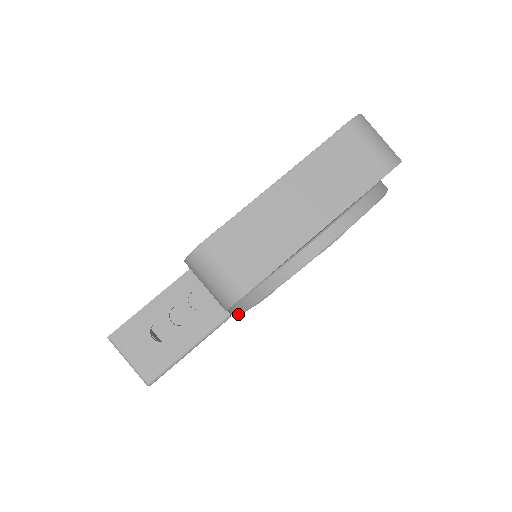
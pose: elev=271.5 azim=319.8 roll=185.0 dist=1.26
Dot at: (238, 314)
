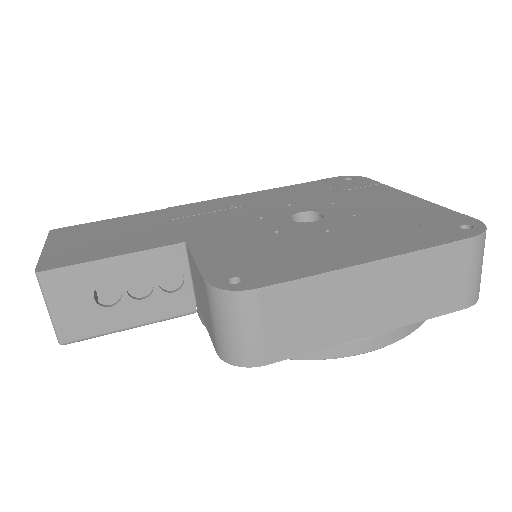
Dot at: occluded
